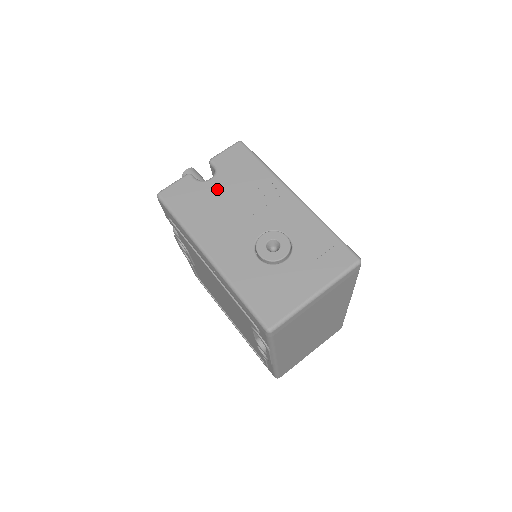
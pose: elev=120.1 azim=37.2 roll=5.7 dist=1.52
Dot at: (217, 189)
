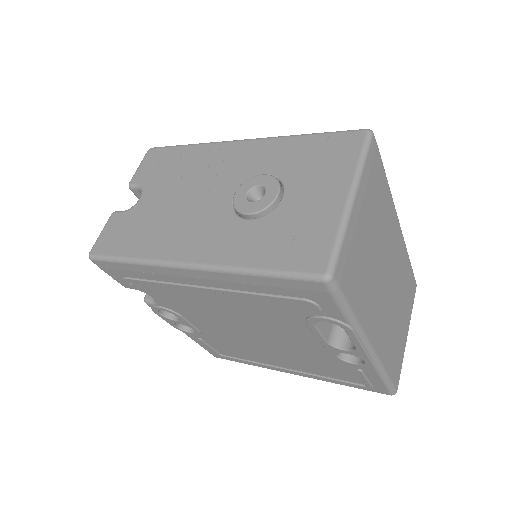
Dot at: (153, 200)
